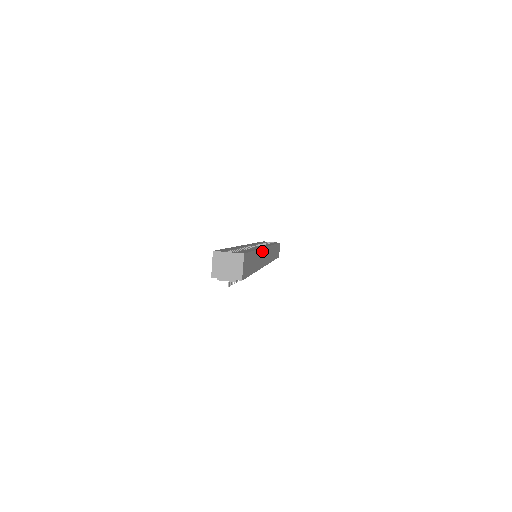
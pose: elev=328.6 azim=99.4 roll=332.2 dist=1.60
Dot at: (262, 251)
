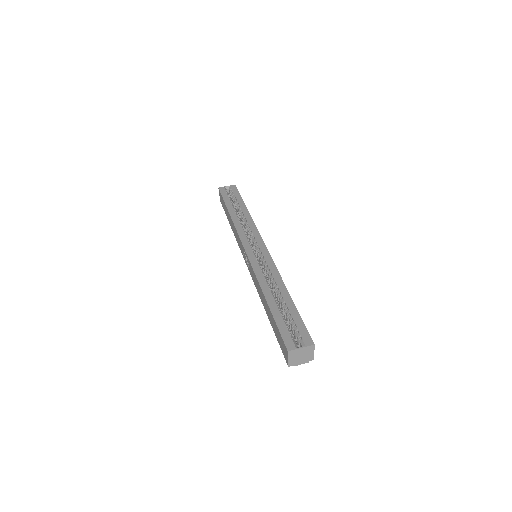
Dot at: occluded
